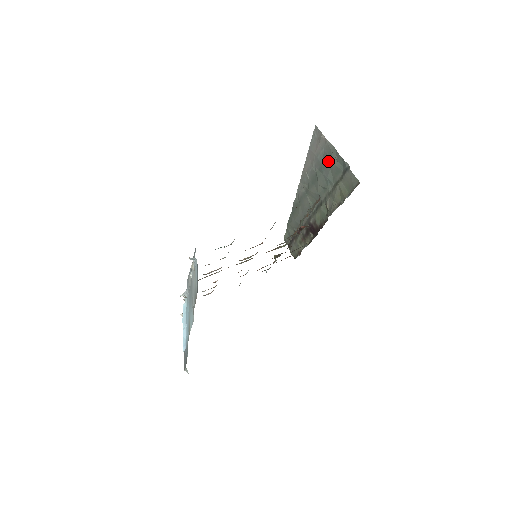
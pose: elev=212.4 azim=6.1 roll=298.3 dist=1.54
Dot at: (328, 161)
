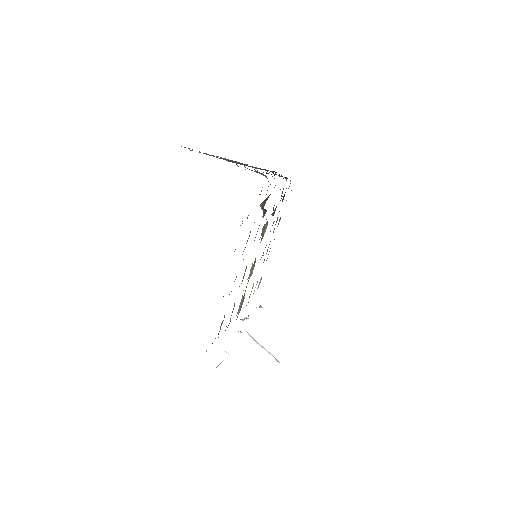
Dot at: occluded
